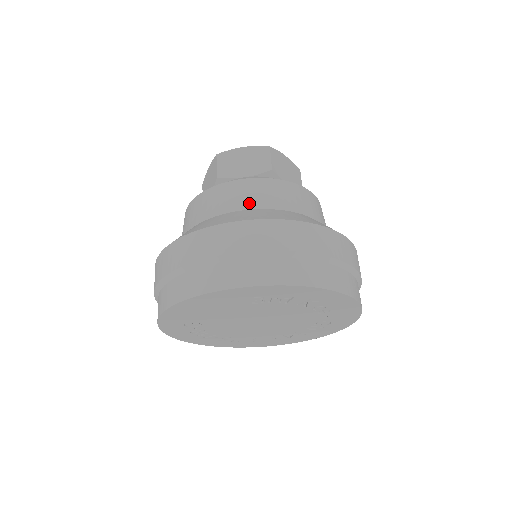
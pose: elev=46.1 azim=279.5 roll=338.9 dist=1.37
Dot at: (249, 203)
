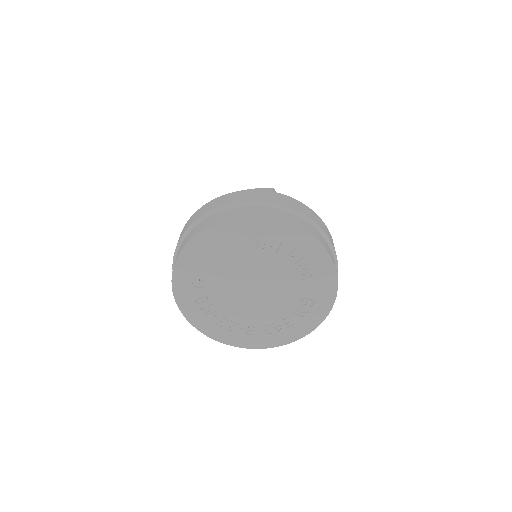
Dot at: occluded
